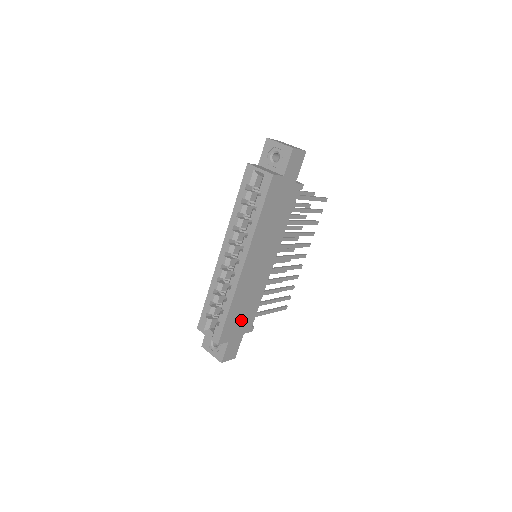
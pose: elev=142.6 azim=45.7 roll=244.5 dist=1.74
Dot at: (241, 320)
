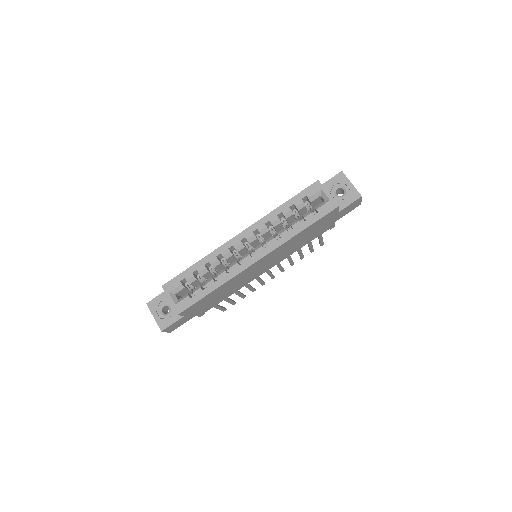
Dot at: (207, 303)
